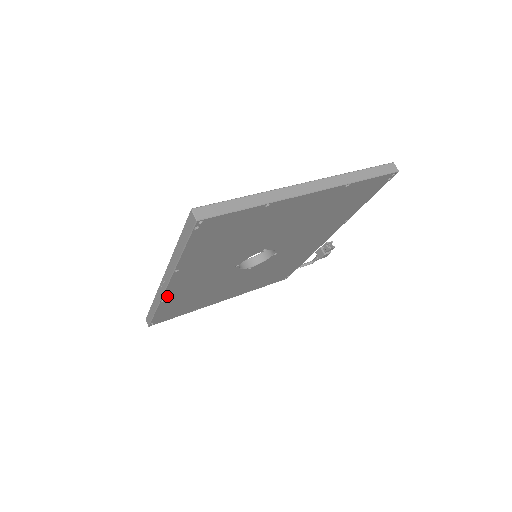
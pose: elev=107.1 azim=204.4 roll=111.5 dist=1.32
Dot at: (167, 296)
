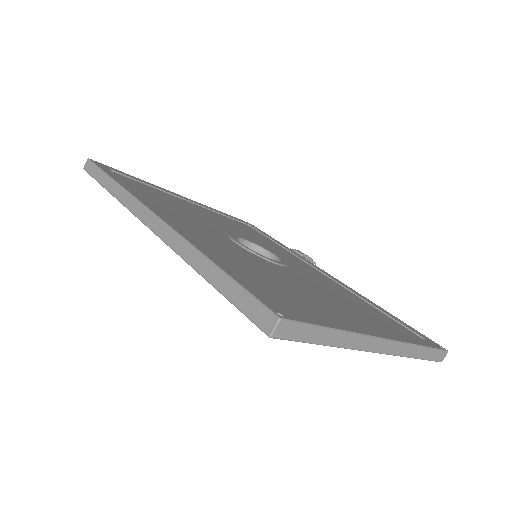
Dot at: occluded
